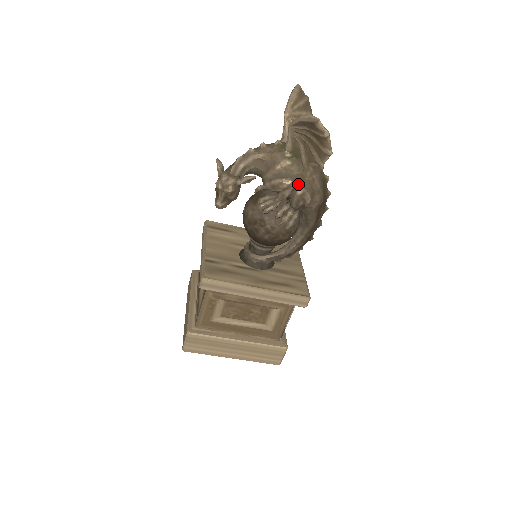
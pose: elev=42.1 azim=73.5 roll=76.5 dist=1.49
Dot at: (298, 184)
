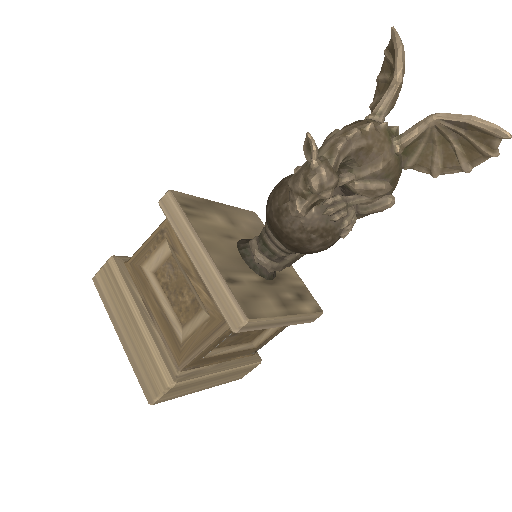
Dot at: occluded
